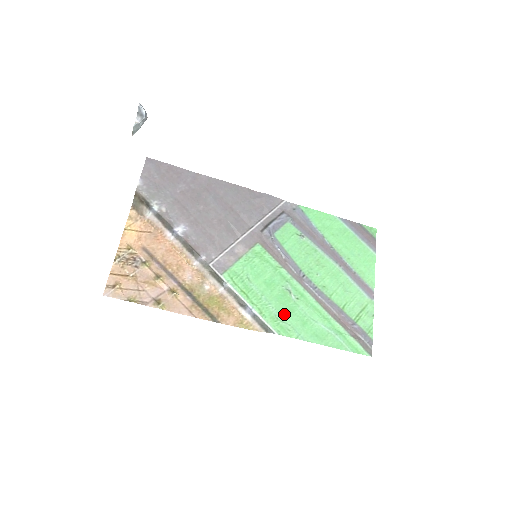
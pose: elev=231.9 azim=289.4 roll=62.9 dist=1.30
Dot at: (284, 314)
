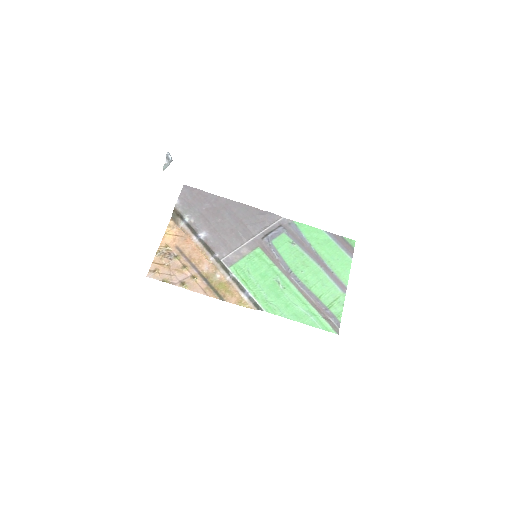
Dot at: (272, 298)
